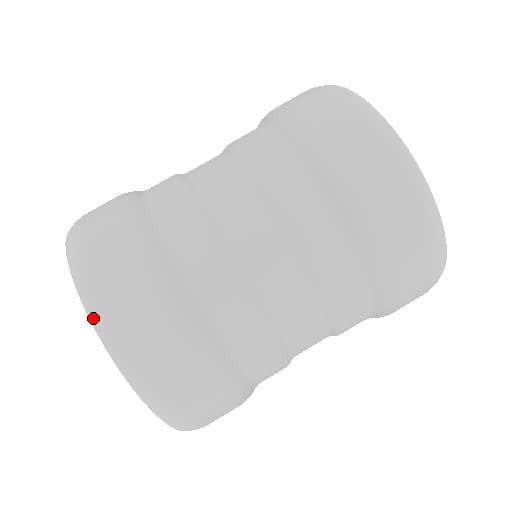
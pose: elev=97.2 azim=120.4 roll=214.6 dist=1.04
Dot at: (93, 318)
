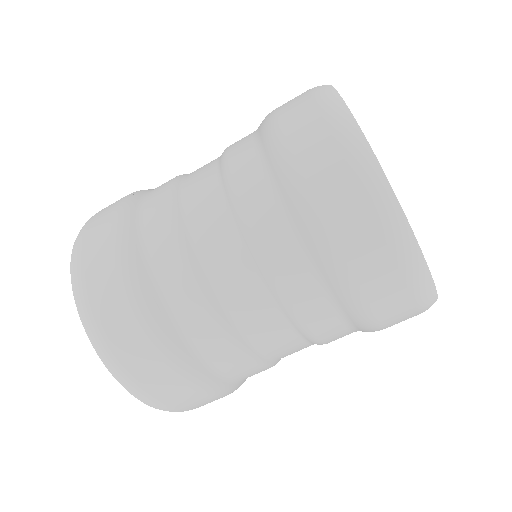
Dot at: (87, 331)
